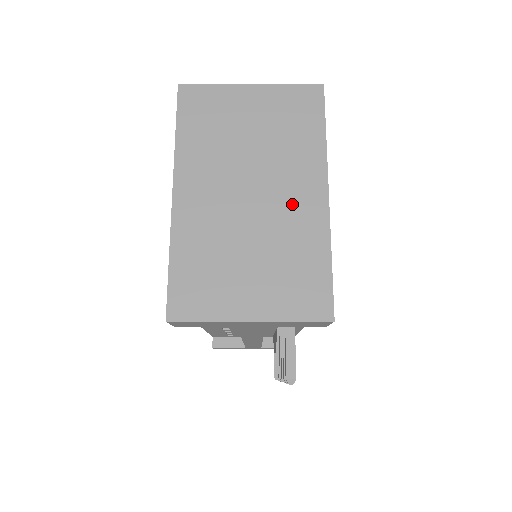
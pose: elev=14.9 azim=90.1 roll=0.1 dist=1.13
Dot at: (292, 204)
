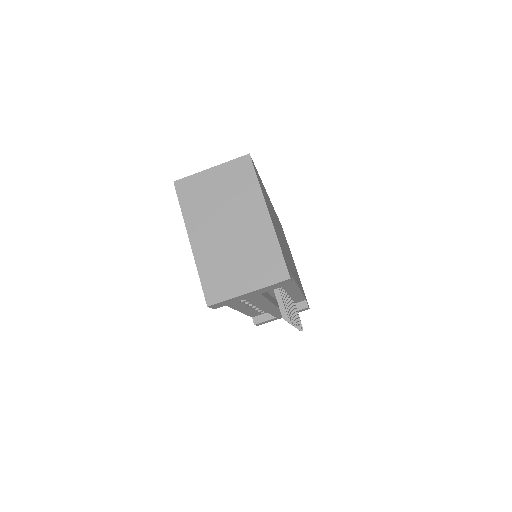
Dot at: (252, 225)
